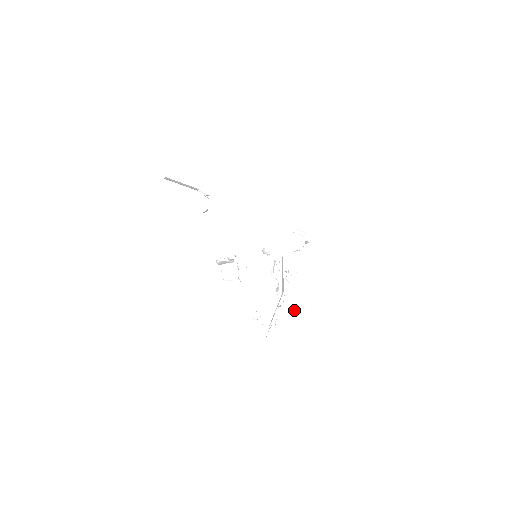
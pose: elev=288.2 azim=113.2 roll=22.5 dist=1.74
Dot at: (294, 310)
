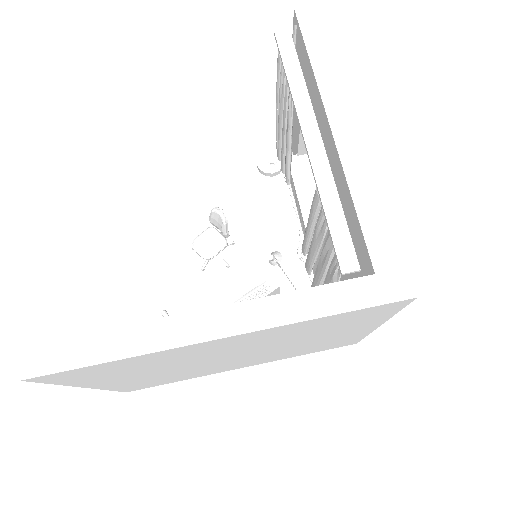
Dot at: (225, 329)
